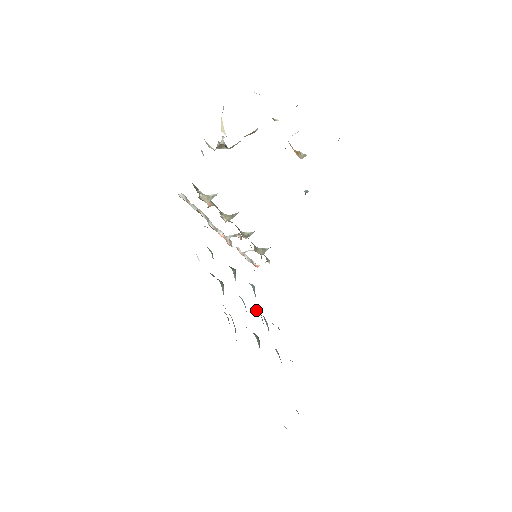
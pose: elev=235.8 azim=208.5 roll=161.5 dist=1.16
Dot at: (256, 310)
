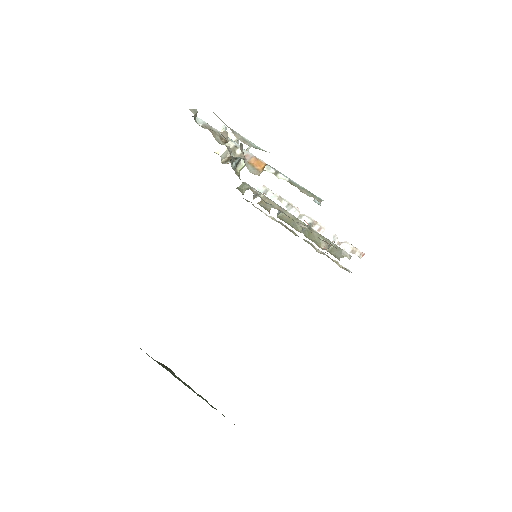
Dot at: occluded
